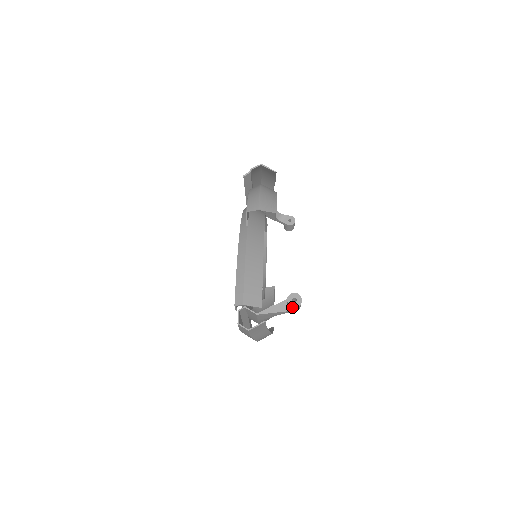
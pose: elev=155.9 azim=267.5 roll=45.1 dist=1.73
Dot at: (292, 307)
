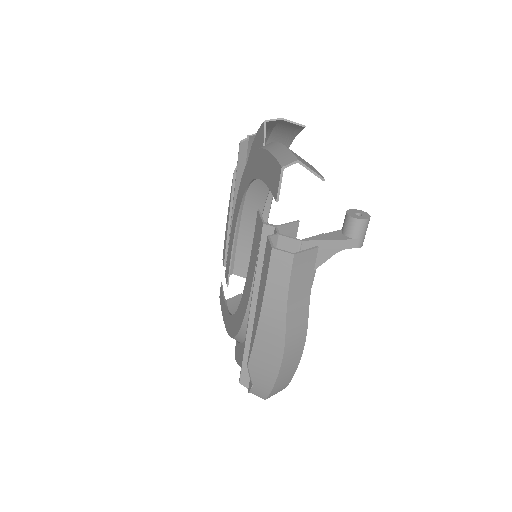
Dot at: (358, 221)
